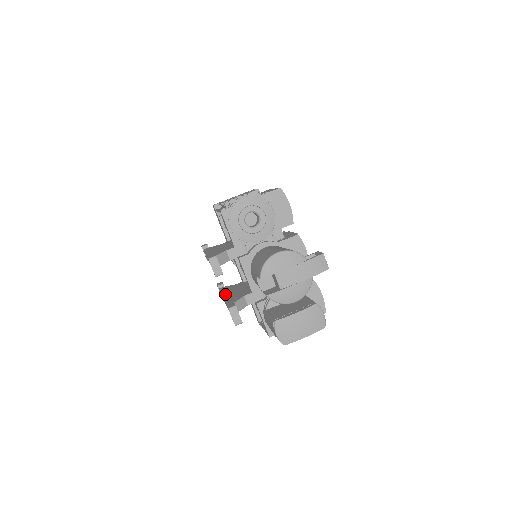
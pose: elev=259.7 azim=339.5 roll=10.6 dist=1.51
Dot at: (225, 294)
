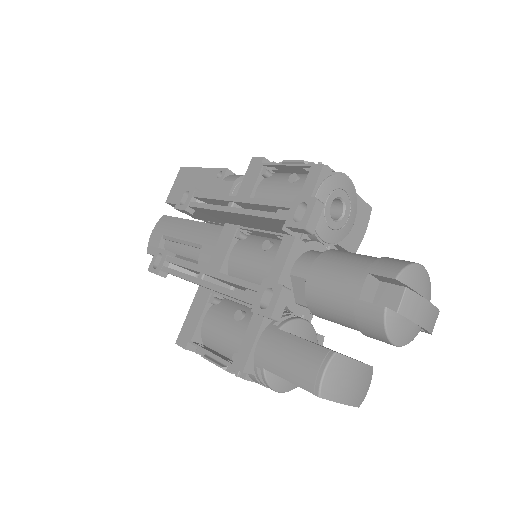
Dot at: occluded
